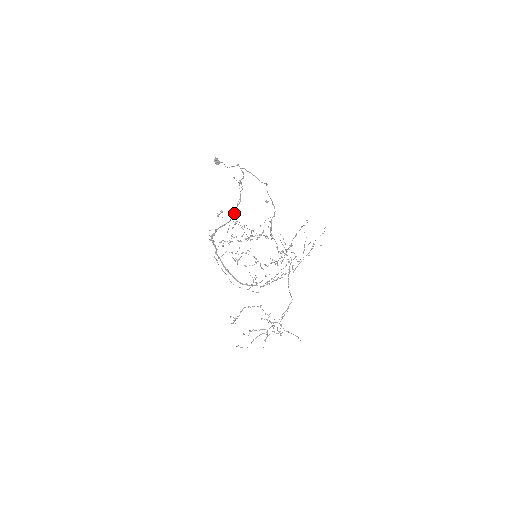
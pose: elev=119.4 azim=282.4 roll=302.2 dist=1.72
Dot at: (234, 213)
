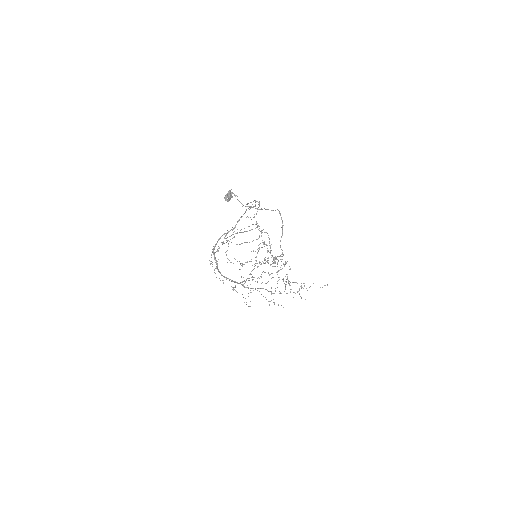
Dot at: (241, 216)
